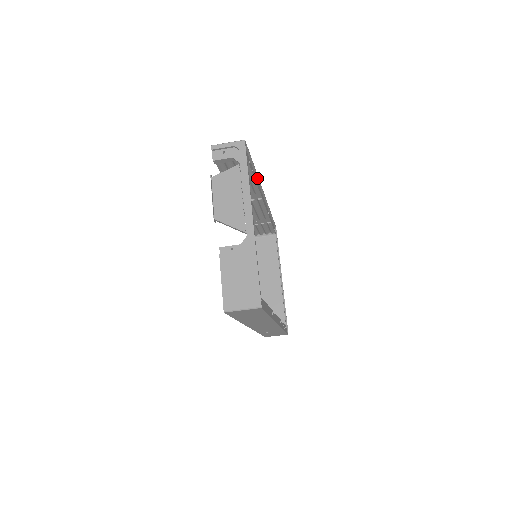
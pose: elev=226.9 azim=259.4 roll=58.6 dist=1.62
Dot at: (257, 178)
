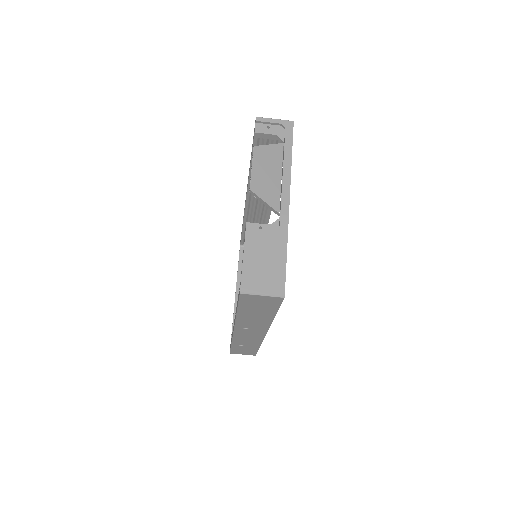
Dot at: occluded
